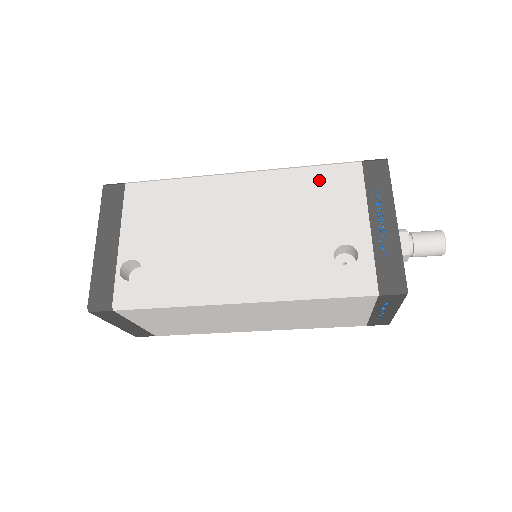
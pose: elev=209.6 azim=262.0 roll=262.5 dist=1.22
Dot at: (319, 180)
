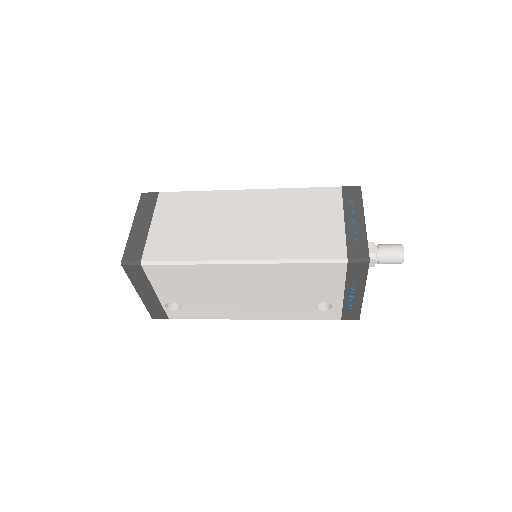
Dot at: (309, 272)
